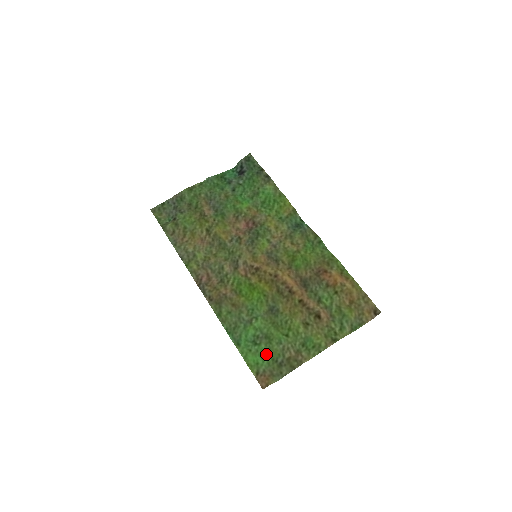
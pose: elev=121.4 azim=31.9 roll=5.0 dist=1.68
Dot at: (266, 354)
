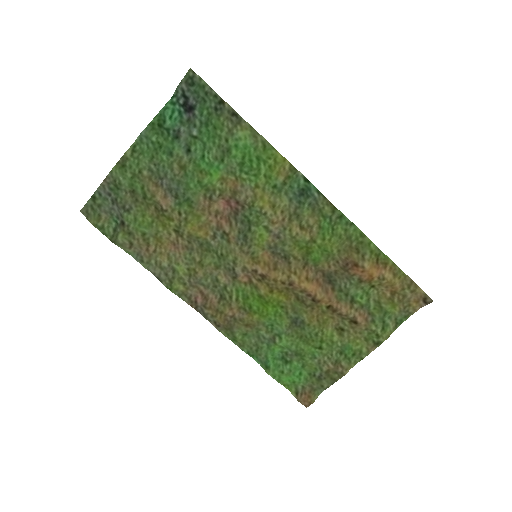
Dot at: (301, 371)
